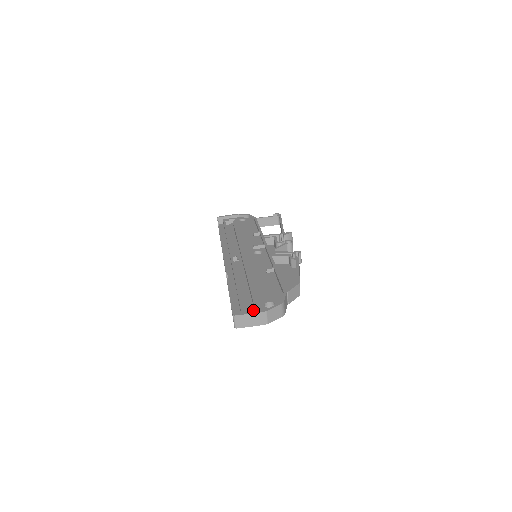
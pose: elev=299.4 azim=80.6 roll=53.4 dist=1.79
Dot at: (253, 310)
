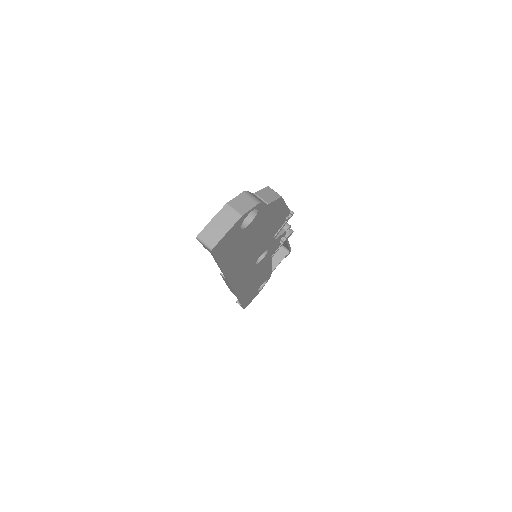
Dot at: occluded
